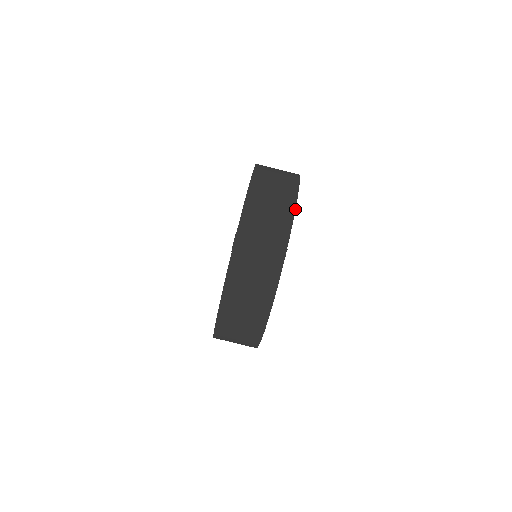
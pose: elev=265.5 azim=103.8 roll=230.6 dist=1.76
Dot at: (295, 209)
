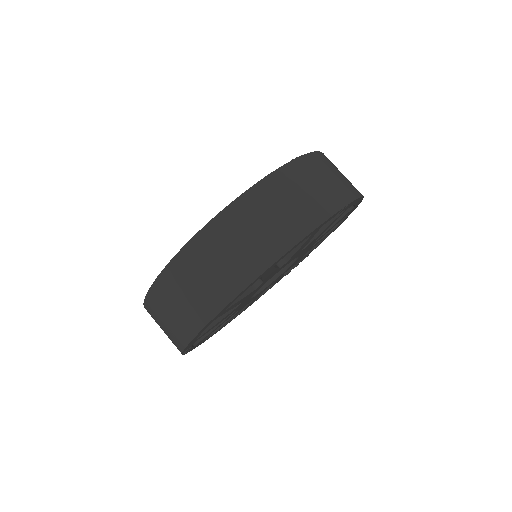
Dot at: (363, 196)
